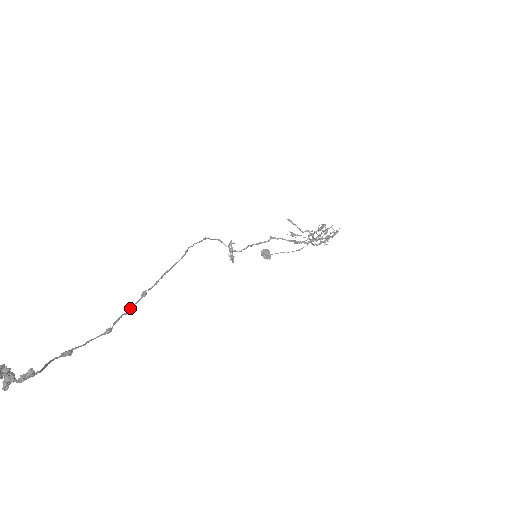
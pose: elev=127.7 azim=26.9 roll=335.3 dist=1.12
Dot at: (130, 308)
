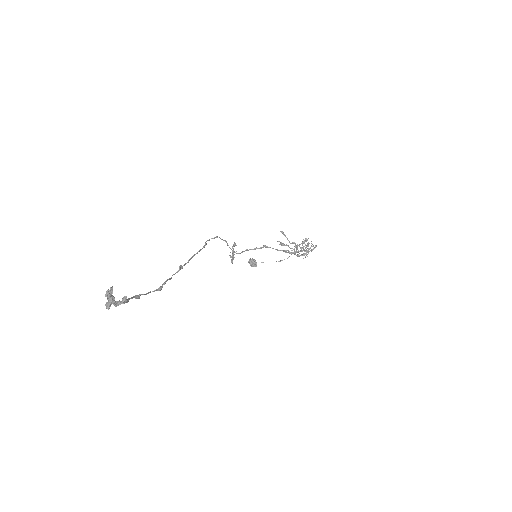
Dot at: occluded
